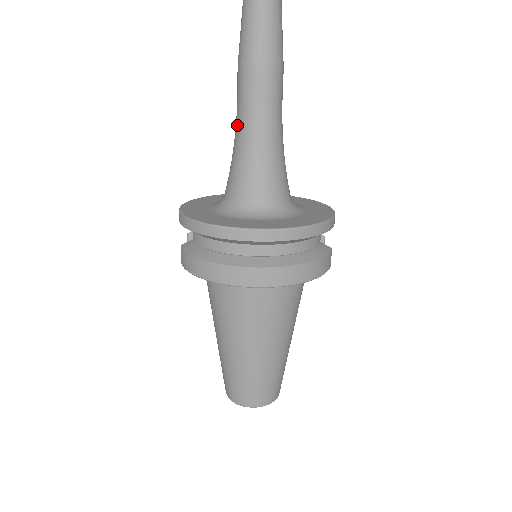
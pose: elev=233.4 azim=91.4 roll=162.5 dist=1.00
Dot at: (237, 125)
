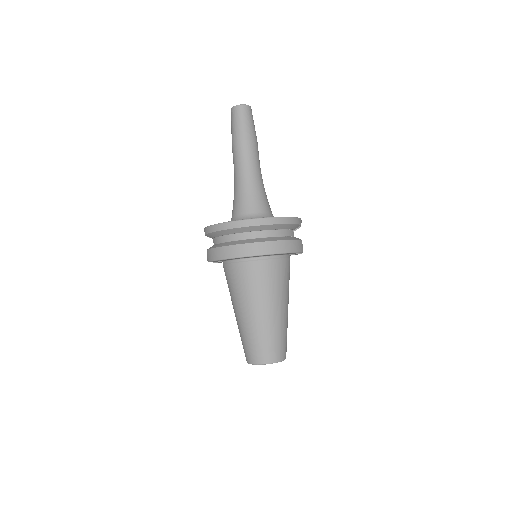
Dot at: (234, 175)
